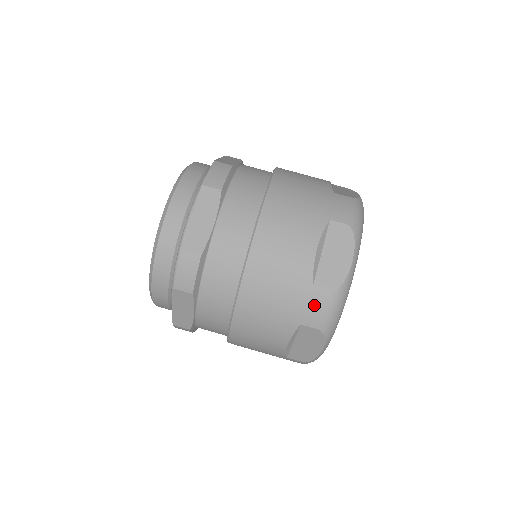
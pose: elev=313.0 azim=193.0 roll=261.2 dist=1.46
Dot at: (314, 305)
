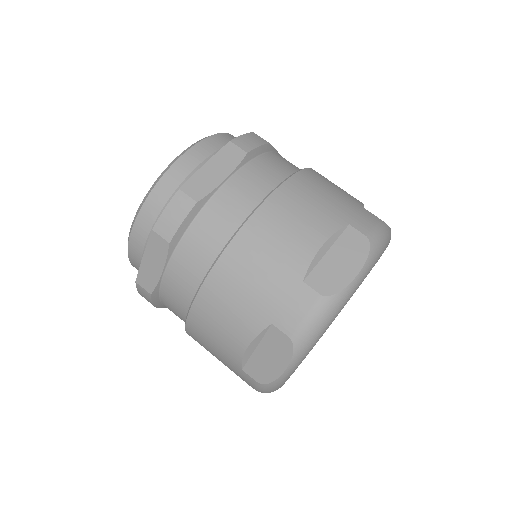
Dot at: (295, 305)
